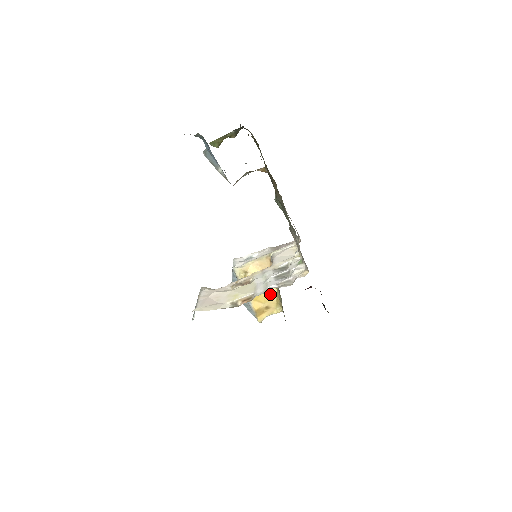
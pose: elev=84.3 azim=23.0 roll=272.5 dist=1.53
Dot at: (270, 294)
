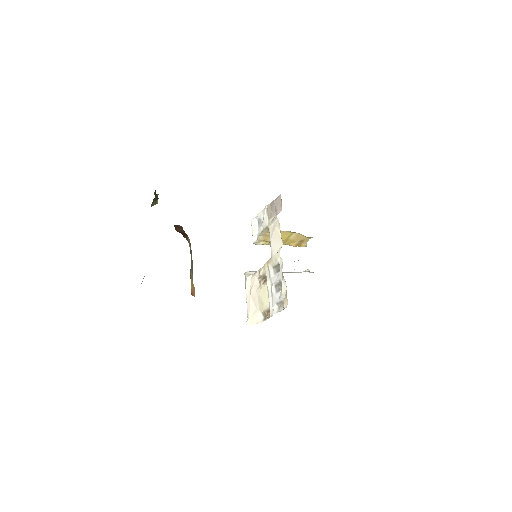
Dot at: (295, 236)
